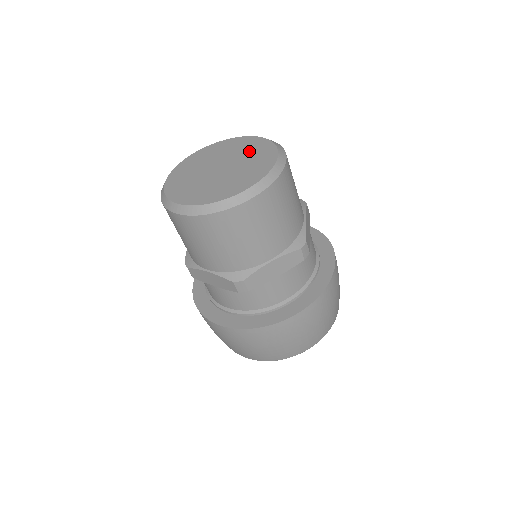
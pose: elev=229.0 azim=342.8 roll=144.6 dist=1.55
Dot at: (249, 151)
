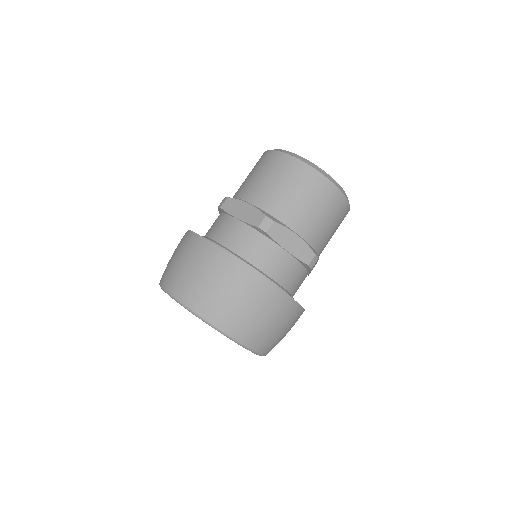
Dot at: occluded
